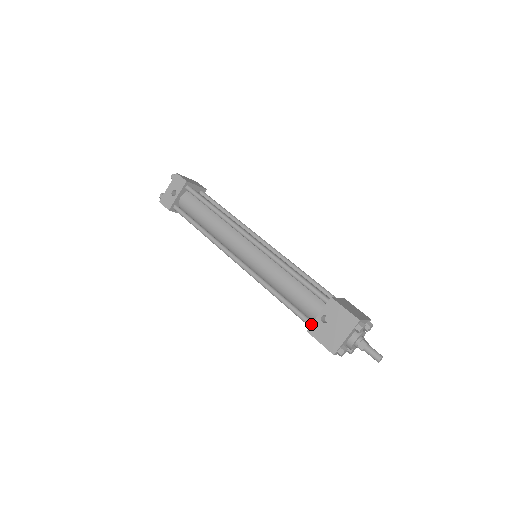
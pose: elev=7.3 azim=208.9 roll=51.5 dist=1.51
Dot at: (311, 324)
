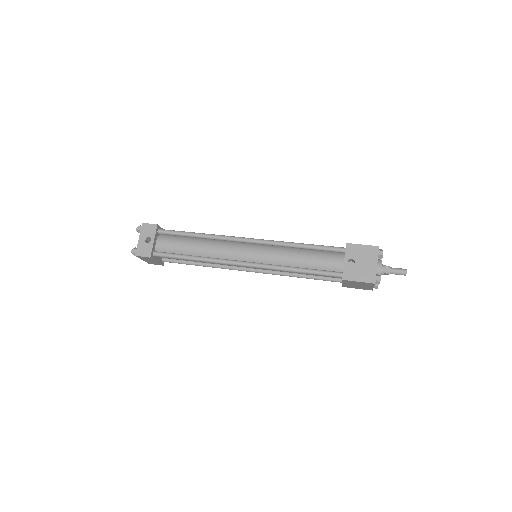
Dot at: (343, 272)
